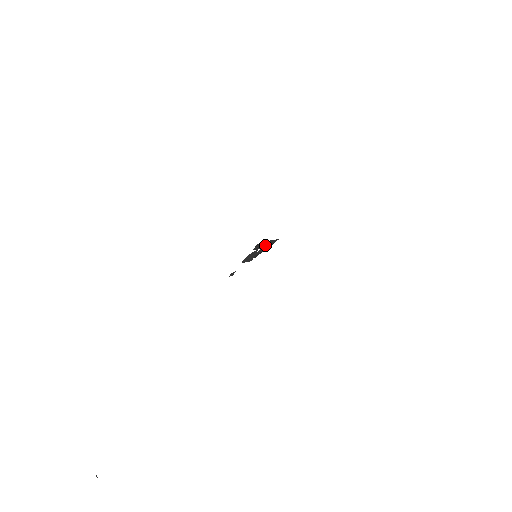
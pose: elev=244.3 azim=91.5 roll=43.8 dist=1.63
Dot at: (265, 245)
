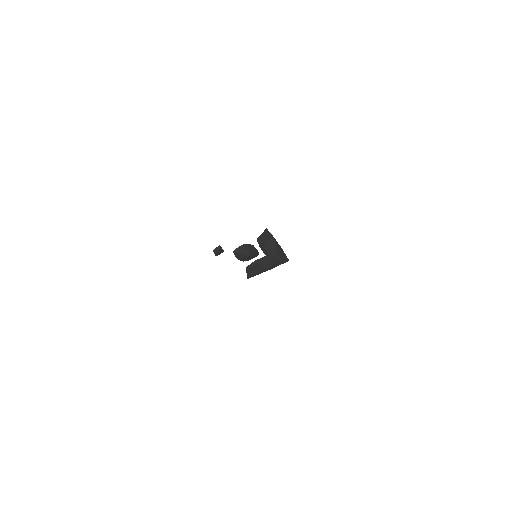
Dot at: (273, 246)
